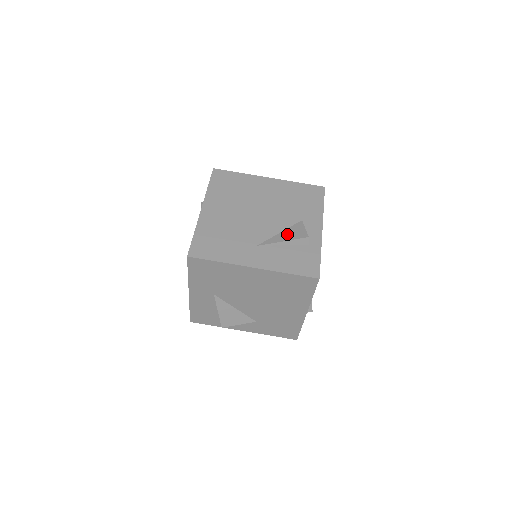
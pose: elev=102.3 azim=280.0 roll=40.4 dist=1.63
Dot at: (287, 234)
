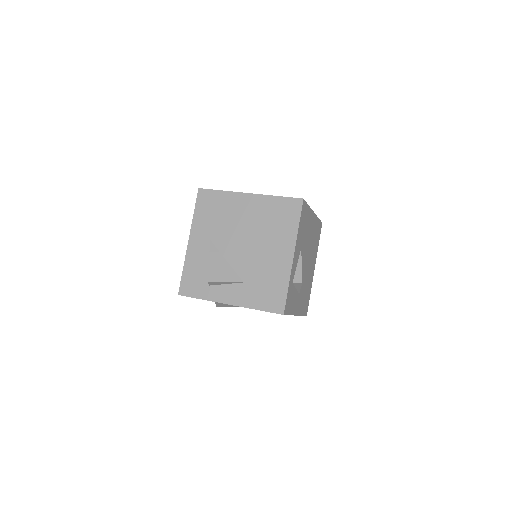
Dot at: occluded
